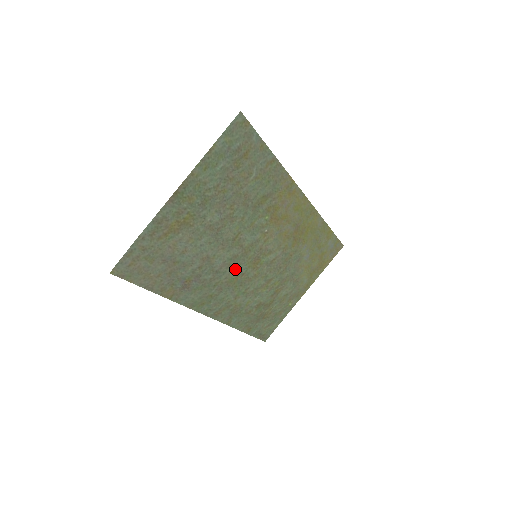
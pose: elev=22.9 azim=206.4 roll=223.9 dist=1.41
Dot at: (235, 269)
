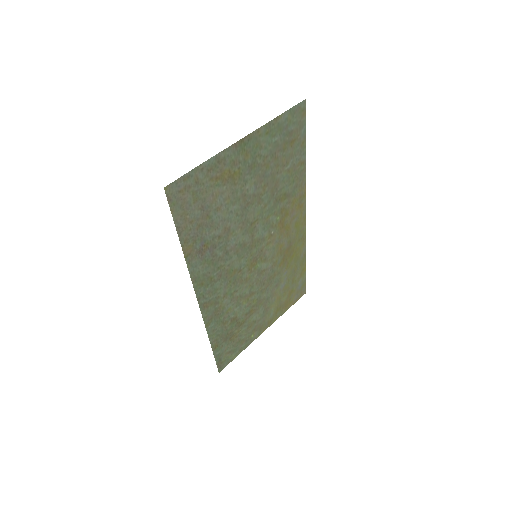
Dot at: (238, 260)
